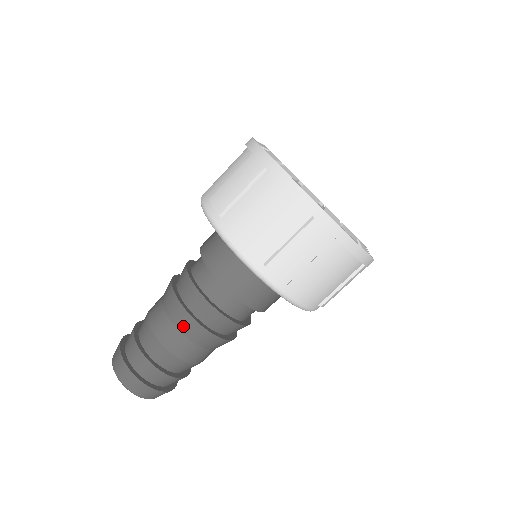
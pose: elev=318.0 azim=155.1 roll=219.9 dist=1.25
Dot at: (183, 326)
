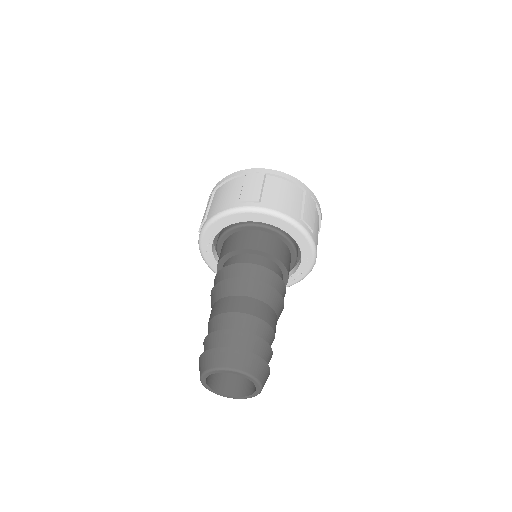
Dot at: (264, 296)
